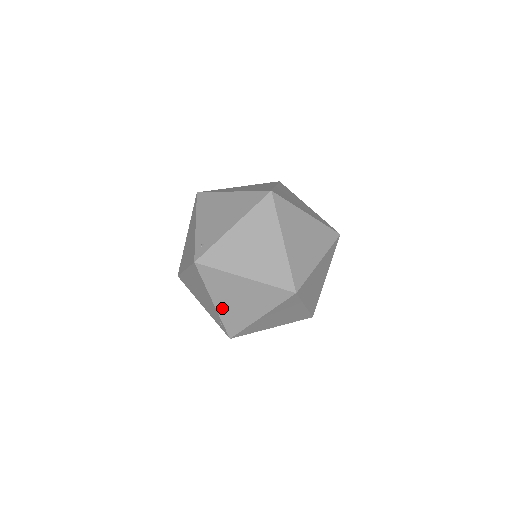
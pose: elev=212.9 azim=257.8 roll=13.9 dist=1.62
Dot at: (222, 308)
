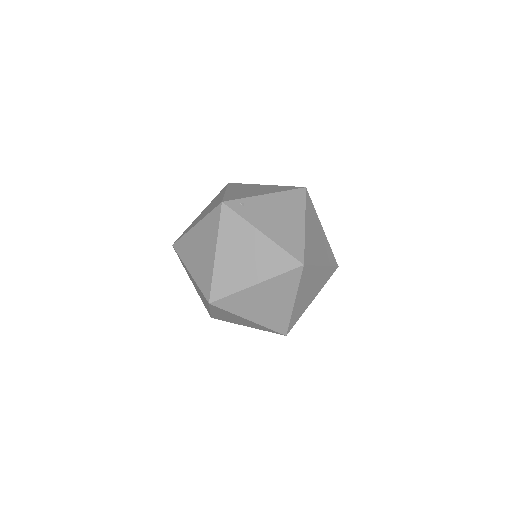
Dot at: occluded
